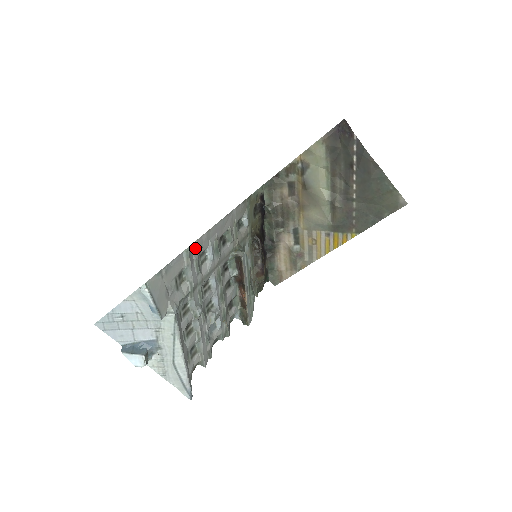
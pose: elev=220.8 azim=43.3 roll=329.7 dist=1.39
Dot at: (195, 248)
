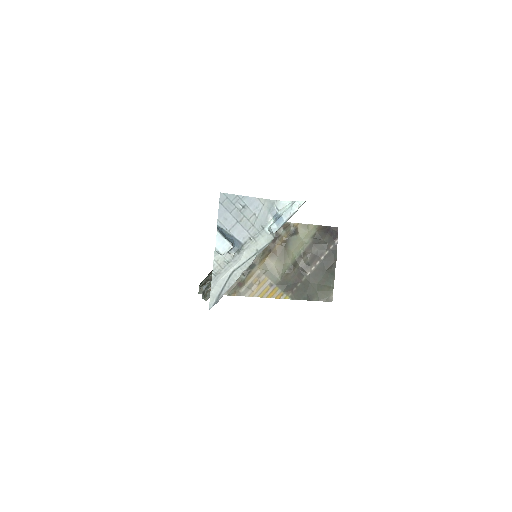
Dot at: occluded
